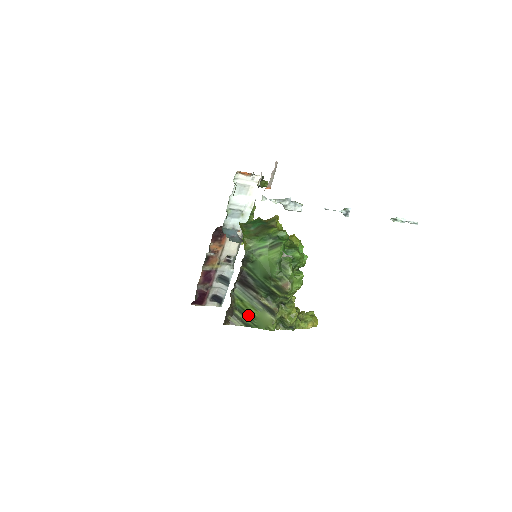
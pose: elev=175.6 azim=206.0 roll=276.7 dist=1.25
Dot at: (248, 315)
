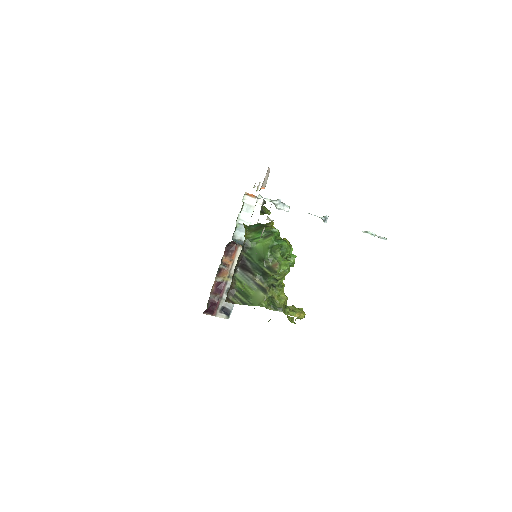
Dot at: (245, 295)
